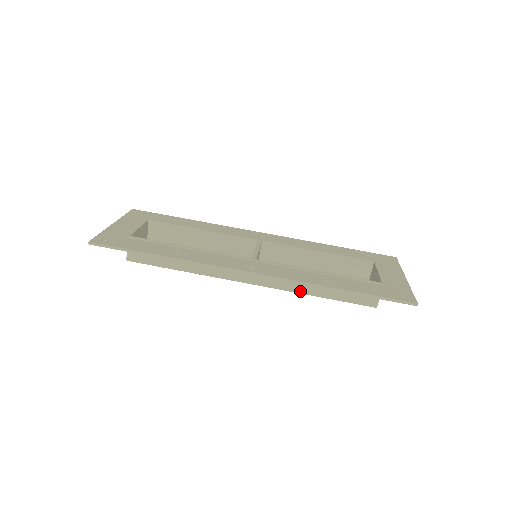
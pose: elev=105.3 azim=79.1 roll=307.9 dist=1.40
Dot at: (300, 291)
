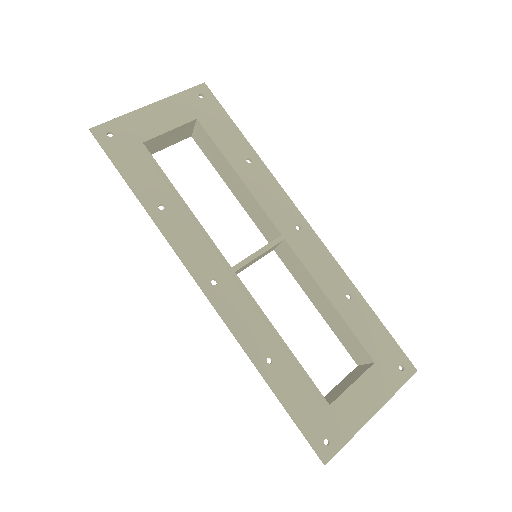
Dot at: occluded
